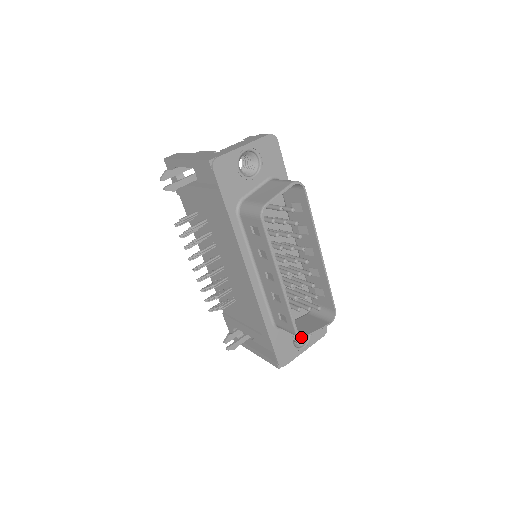
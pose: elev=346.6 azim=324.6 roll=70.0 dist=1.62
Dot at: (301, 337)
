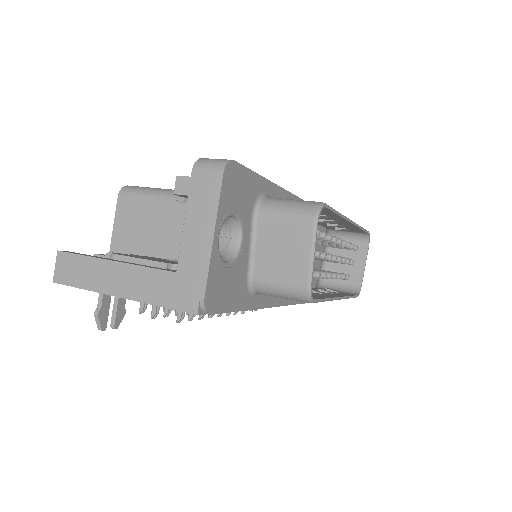
Dot at: (359, 293)
